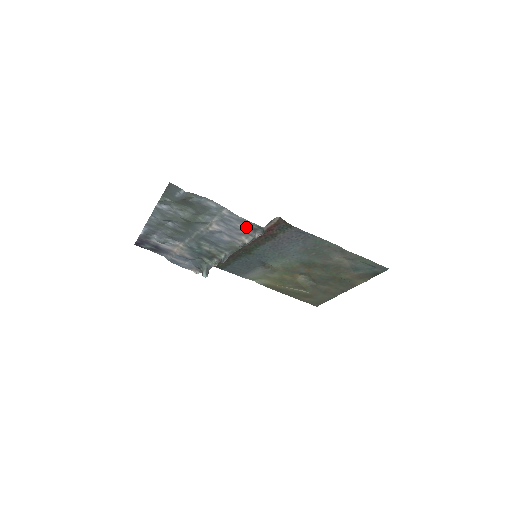
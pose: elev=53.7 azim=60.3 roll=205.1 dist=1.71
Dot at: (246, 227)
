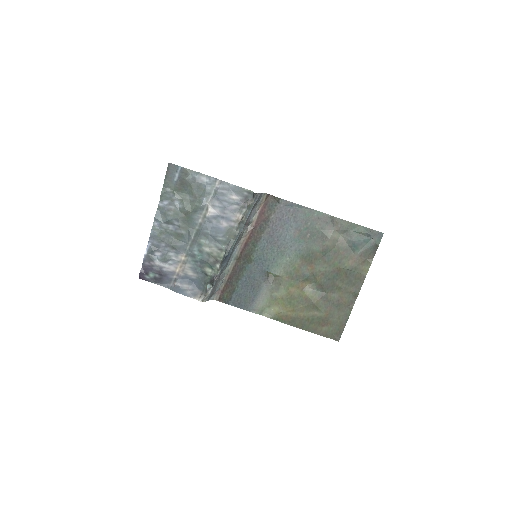
Dot at: (238, 198)
